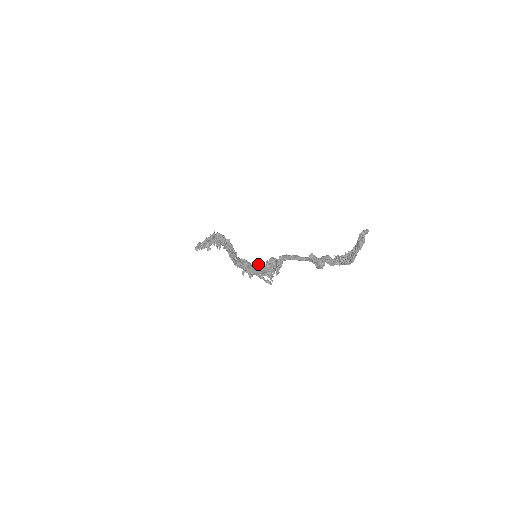
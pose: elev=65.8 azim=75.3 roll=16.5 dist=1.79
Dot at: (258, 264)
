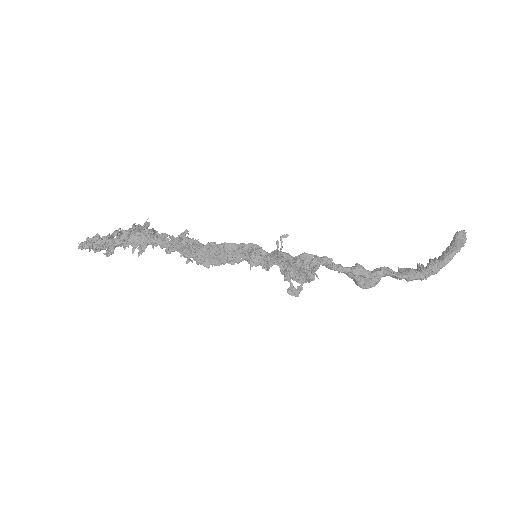
Dot at: occluded
